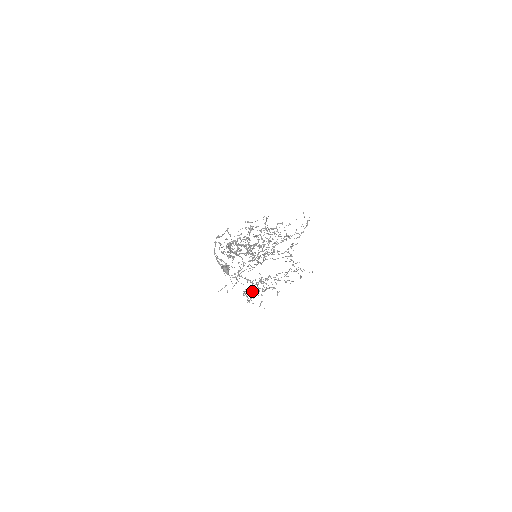
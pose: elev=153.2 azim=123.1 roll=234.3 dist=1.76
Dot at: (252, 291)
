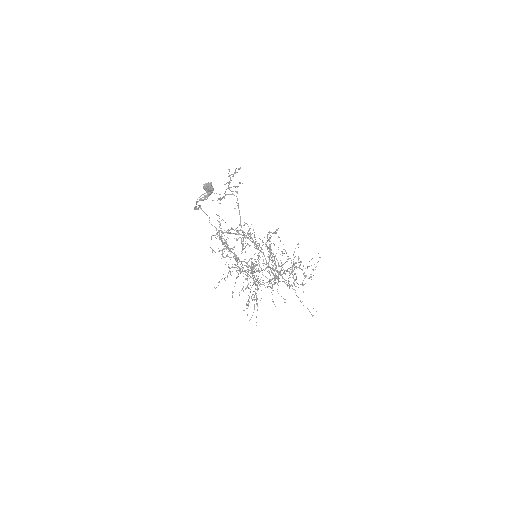
Dot at: occluded
